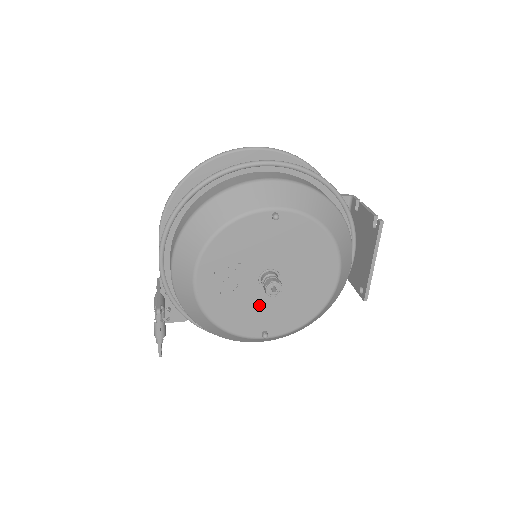
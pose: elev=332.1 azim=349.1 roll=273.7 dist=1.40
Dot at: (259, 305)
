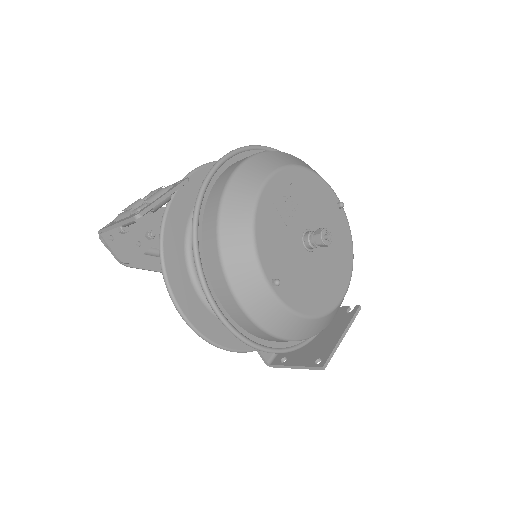
Dot at: (290, 251)
